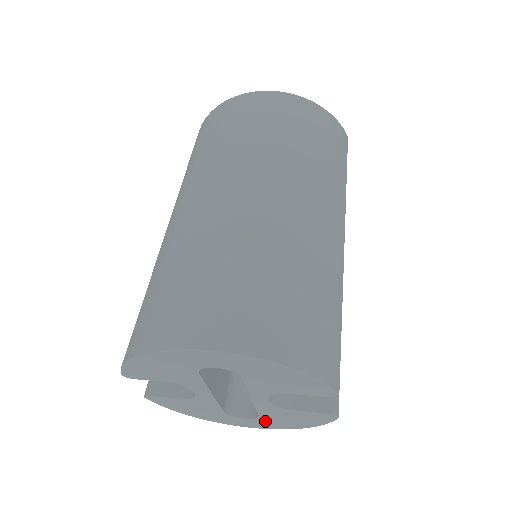
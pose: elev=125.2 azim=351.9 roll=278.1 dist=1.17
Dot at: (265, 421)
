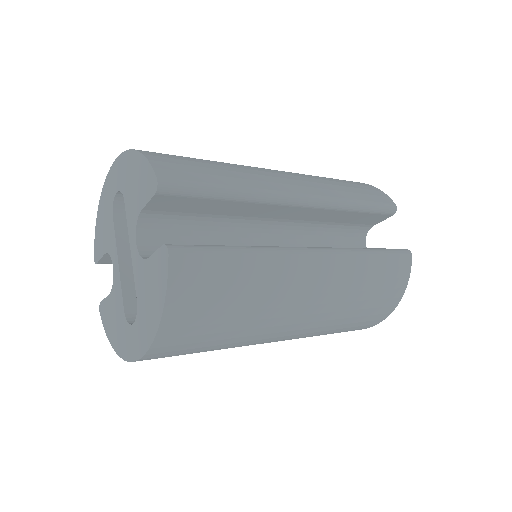
Dot at: (142, 321)
